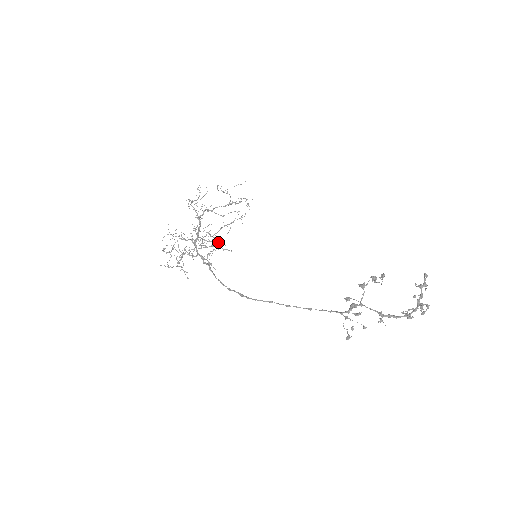
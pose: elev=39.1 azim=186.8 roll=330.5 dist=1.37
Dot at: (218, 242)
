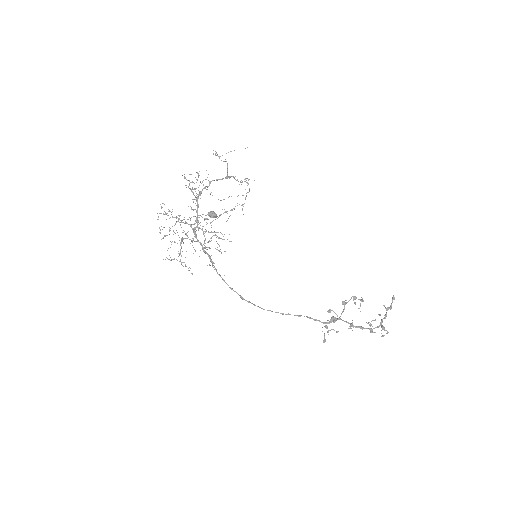
Dot at: (218, 232)
